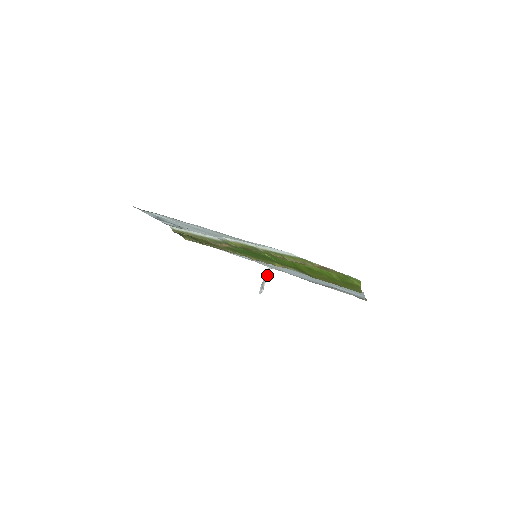
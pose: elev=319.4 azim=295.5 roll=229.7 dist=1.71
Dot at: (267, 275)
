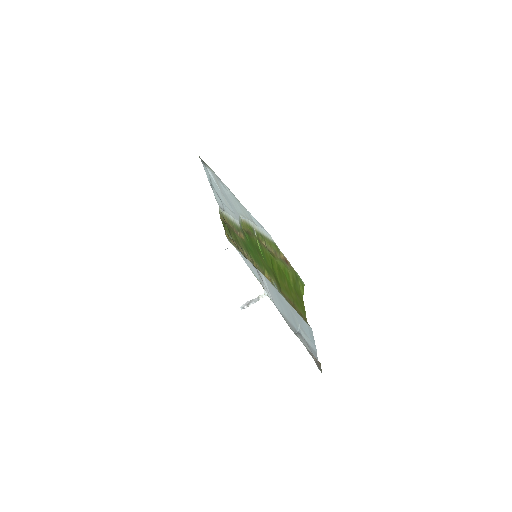
Dot at: occluded
